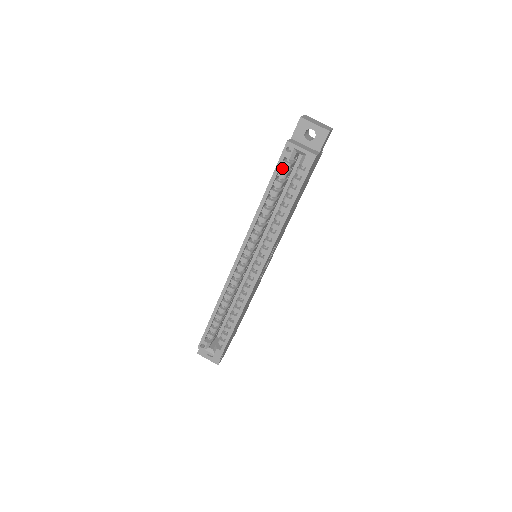
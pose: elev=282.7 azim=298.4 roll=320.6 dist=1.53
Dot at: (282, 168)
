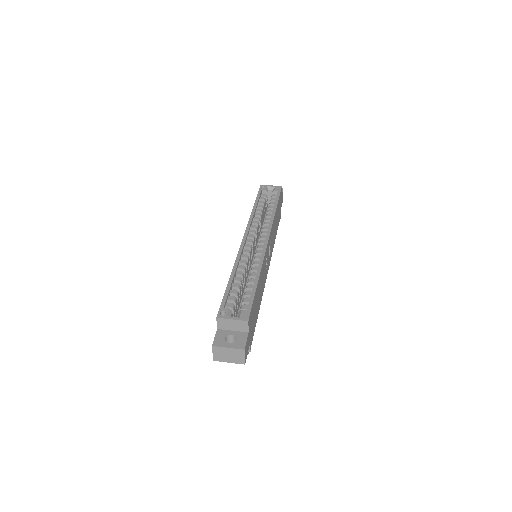
Dot at: occluded
